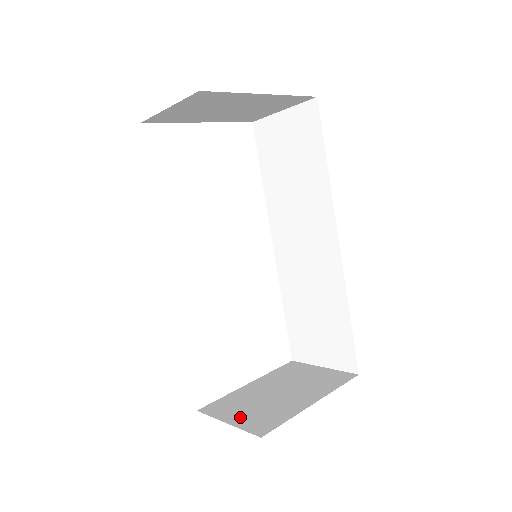
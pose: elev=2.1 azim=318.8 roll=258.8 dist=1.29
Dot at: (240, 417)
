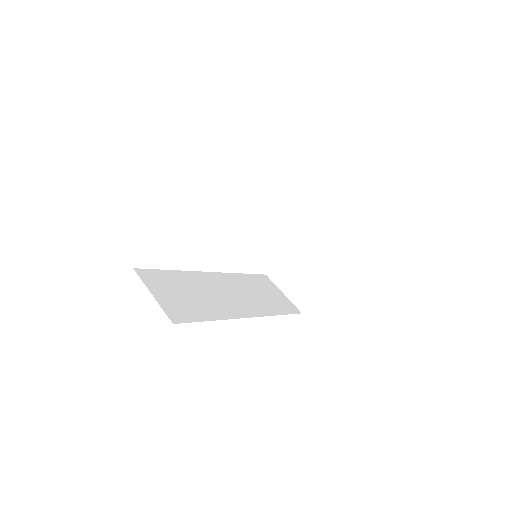
Dot at: (289, 289)
